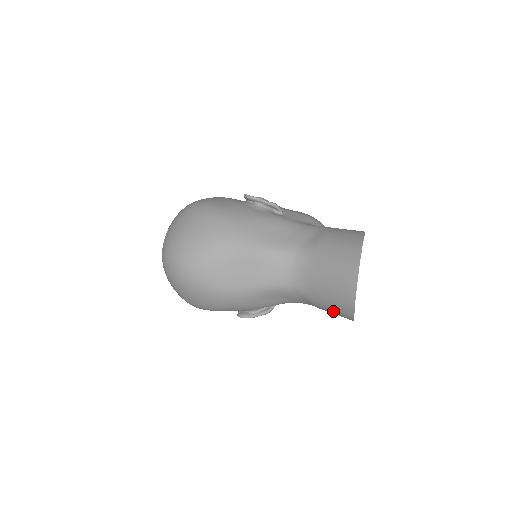
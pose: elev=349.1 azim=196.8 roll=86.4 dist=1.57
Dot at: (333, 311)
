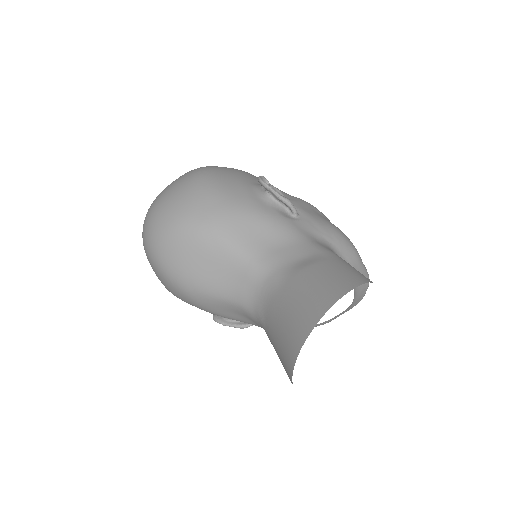
Dot at: occluded
